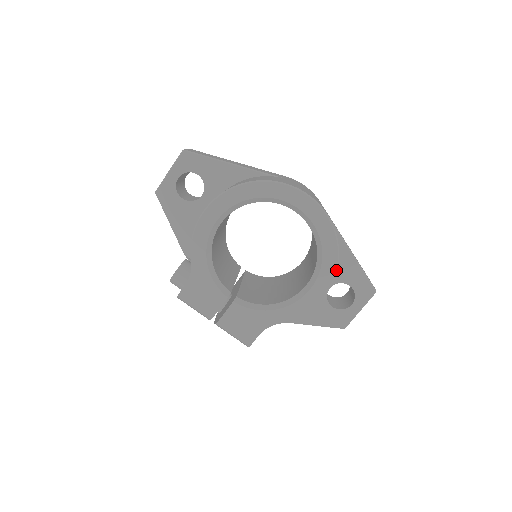
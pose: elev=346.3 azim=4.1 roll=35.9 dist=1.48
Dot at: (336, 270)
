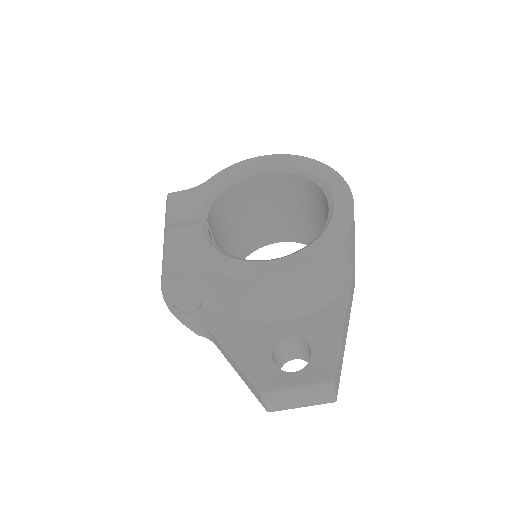
Dot at: (315, 262)
